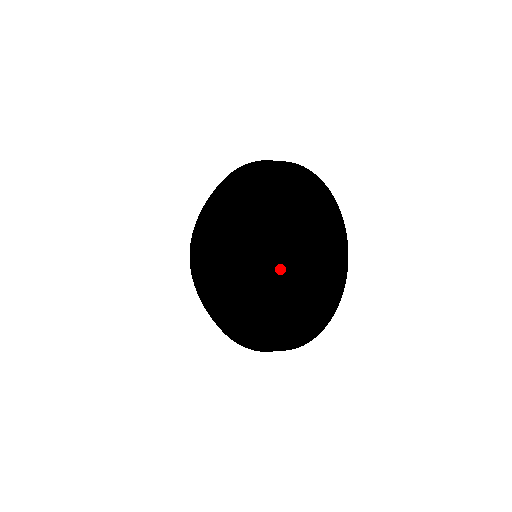
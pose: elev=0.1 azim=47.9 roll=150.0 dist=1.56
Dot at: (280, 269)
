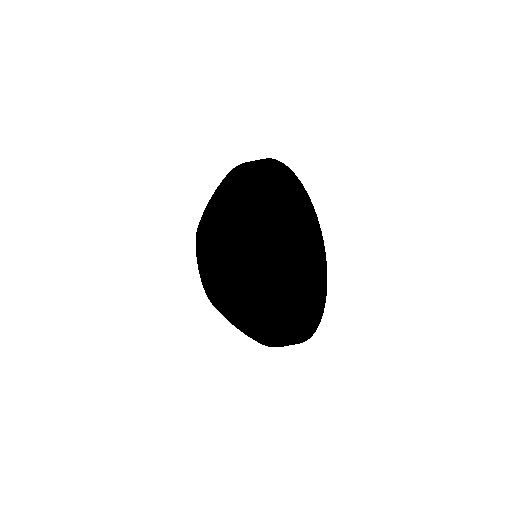
Dot at: (251, 249)
